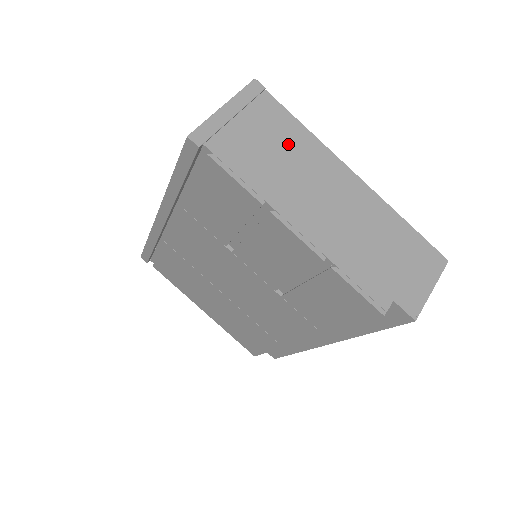
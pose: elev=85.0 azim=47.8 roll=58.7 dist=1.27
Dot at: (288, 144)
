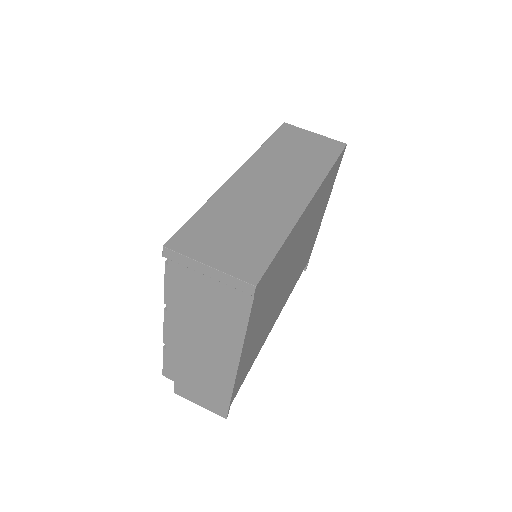
Dot at: (221, 317)
